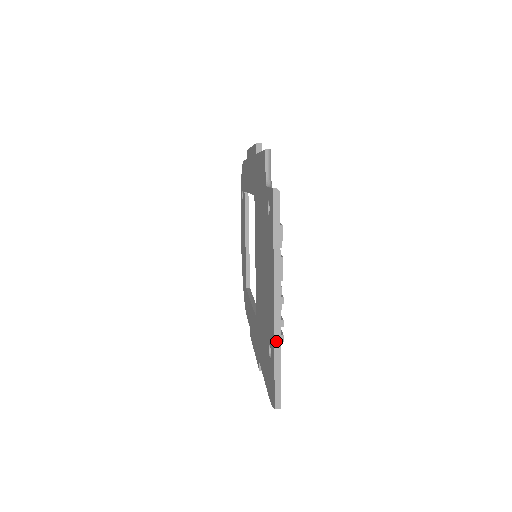
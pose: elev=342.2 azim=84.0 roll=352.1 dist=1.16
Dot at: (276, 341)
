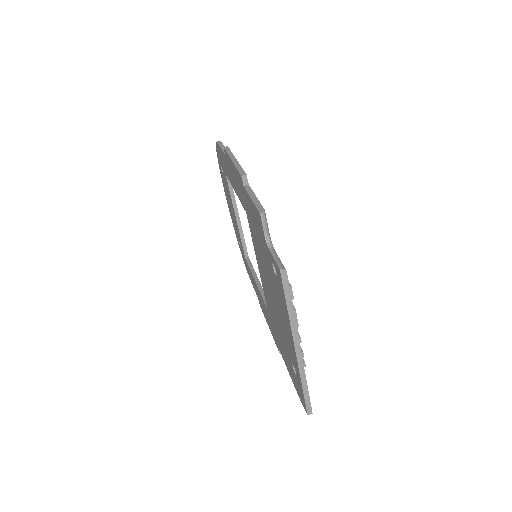
Dot at: (301, 374)
